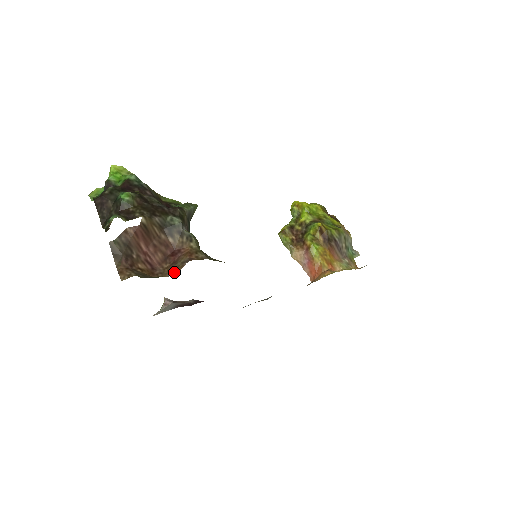
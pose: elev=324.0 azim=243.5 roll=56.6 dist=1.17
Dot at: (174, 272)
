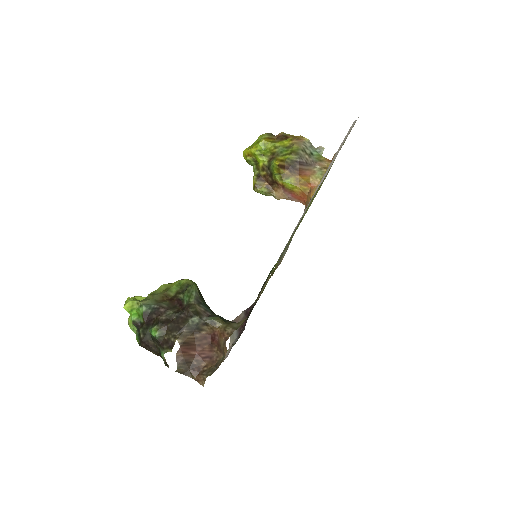
Dot at: (224, 354)
